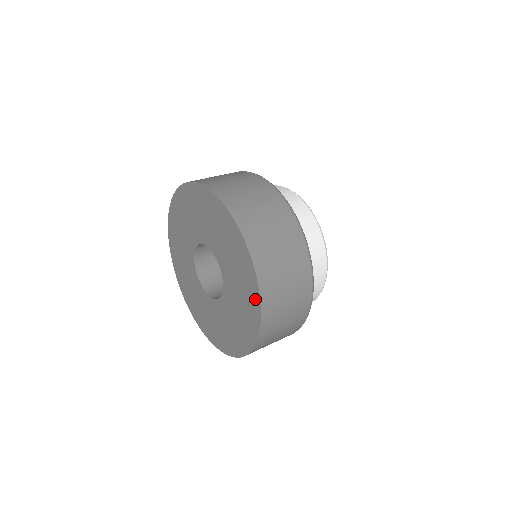
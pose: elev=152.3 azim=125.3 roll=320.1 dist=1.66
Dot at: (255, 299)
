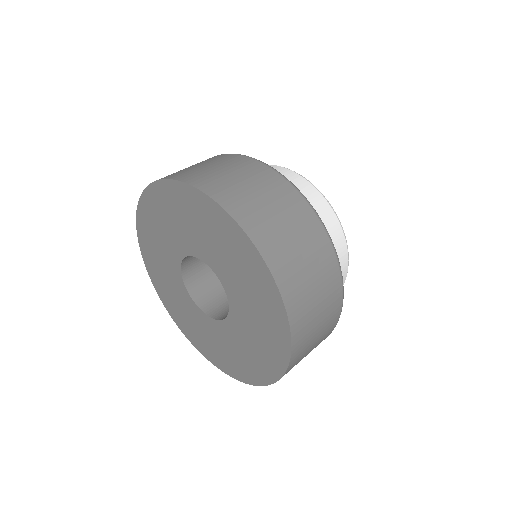
Dot at: (280, 317)
